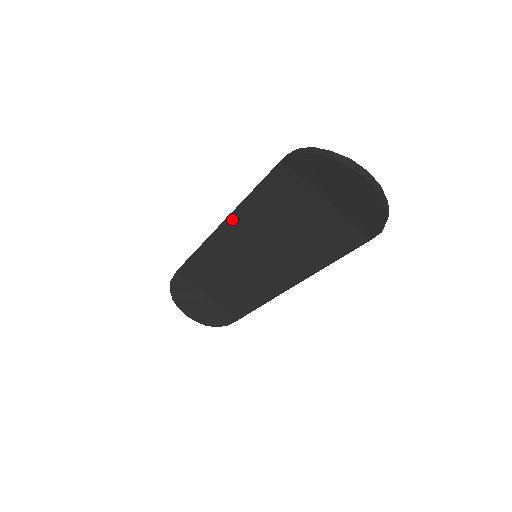
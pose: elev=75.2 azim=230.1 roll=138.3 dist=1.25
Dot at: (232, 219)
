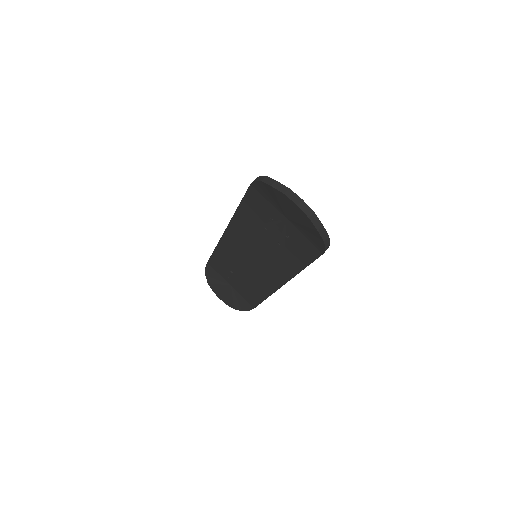
Dot at: (232, 224)
